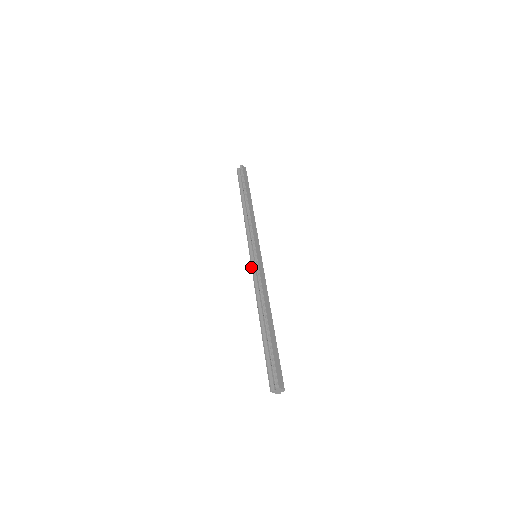
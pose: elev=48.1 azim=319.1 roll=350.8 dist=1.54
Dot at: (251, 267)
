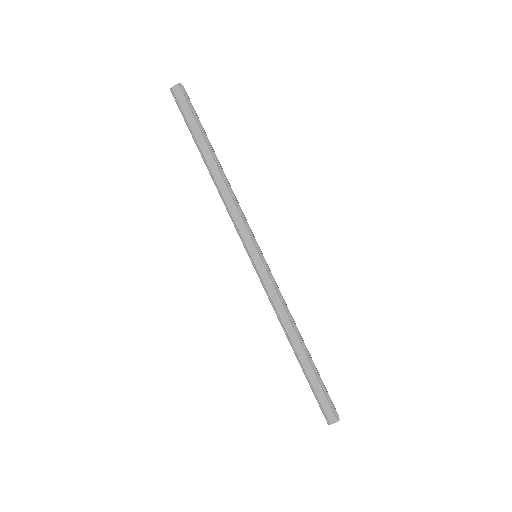
Dot at: occluded
